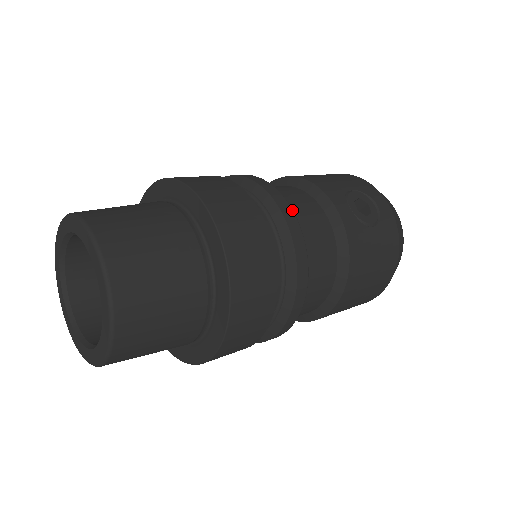
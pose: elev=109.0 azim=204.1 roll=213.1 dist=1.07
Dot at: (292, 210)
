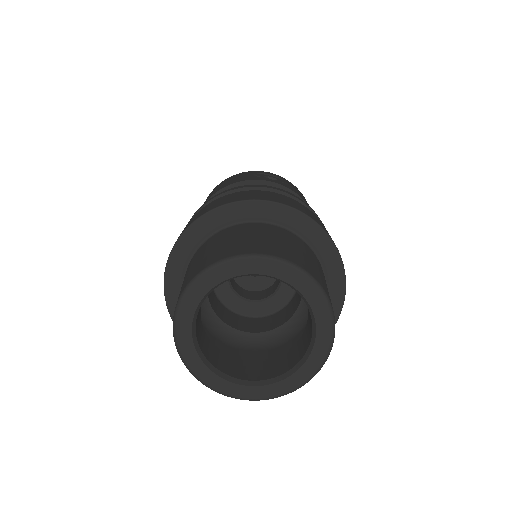
Dot at: occluded
